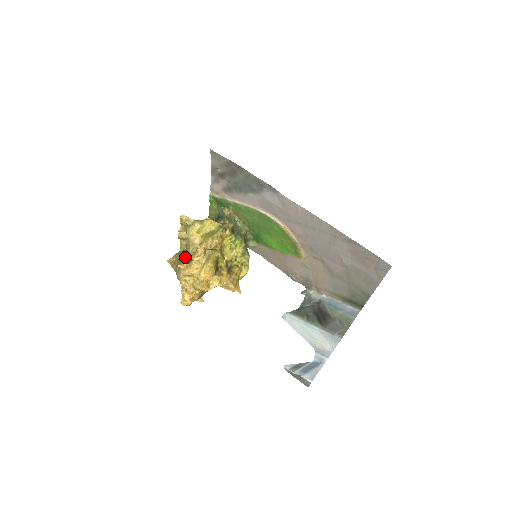
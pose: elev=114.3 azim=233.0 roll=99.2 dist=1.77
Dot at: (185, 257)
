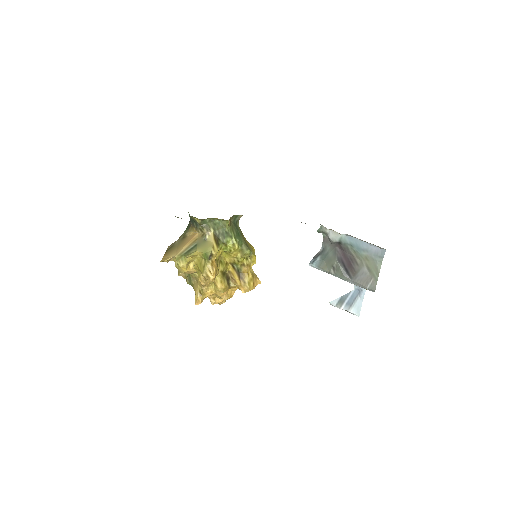
Dot at: (193, 280)
